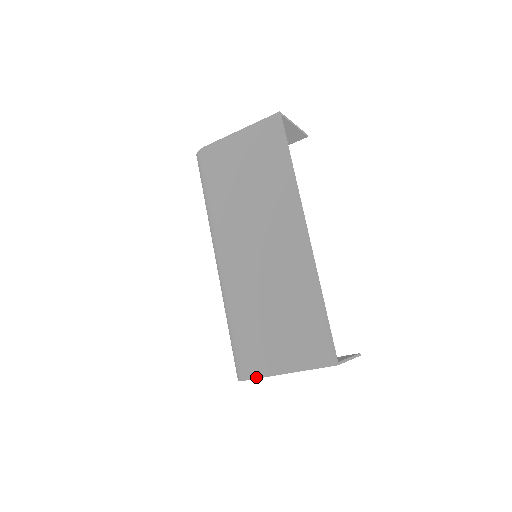
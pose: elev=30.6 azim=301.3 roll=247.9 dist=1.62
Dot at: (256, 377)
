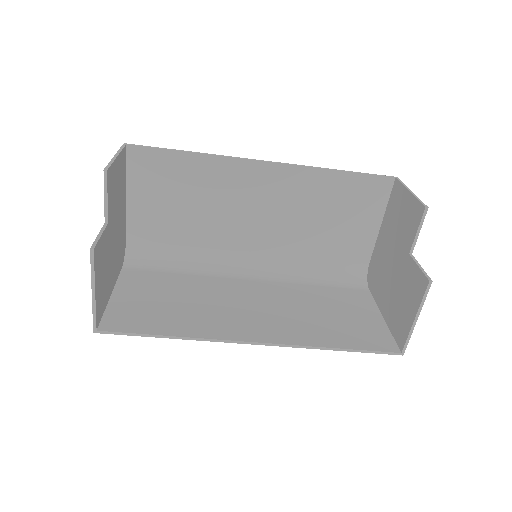
Dot at: (372, 298)
